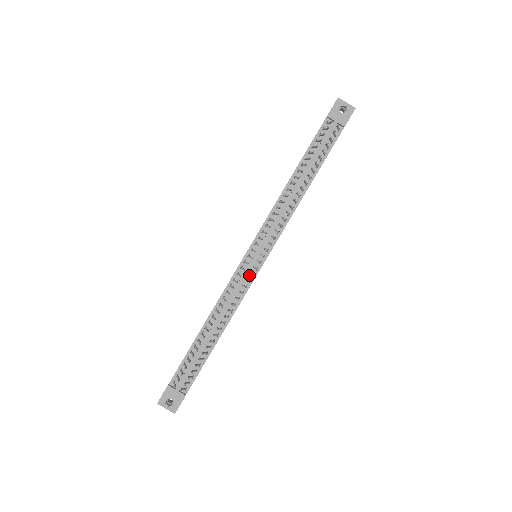
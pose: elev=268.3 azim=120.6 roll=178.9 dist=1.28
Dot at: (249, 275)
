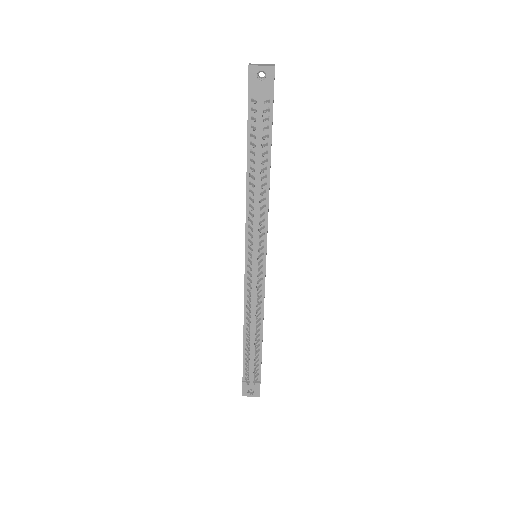
Dot at: (258, 280)
